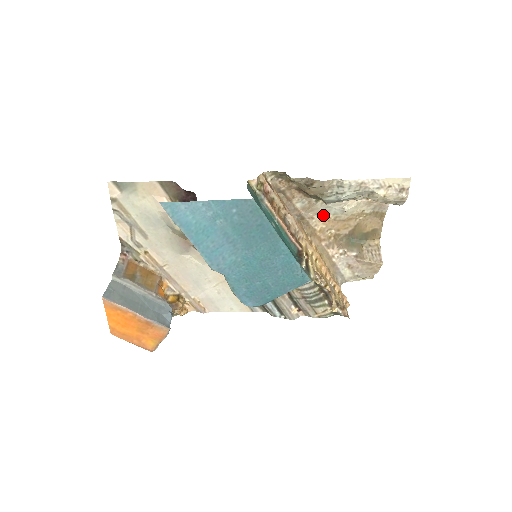
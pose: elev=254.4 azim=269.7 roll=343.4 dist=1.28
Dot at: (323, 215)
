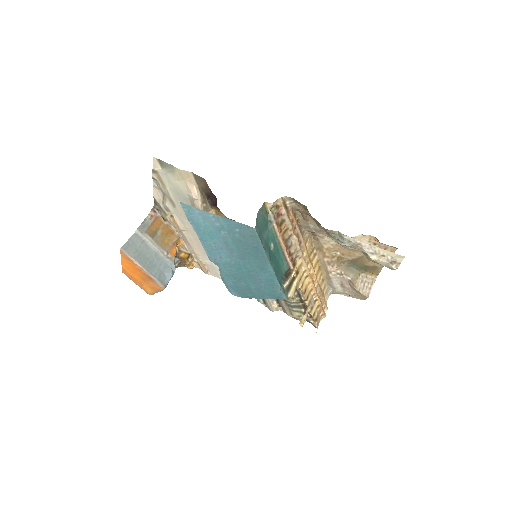
Dot at: occluded
